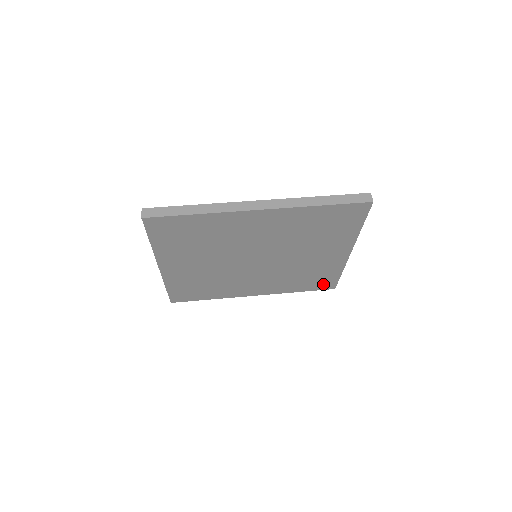
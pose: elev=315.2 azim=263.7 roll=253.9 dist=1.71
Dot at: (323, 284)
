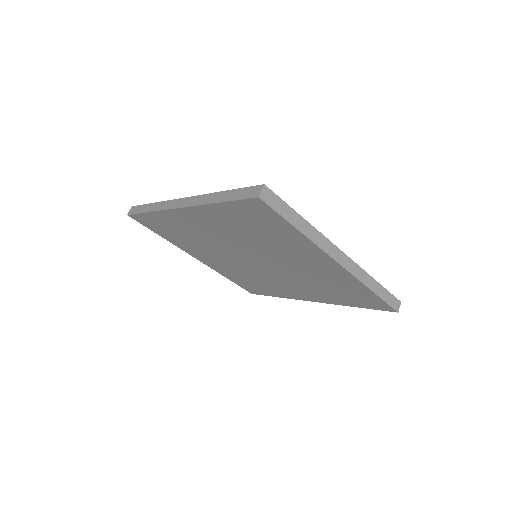
Dot at: (371, 302)
